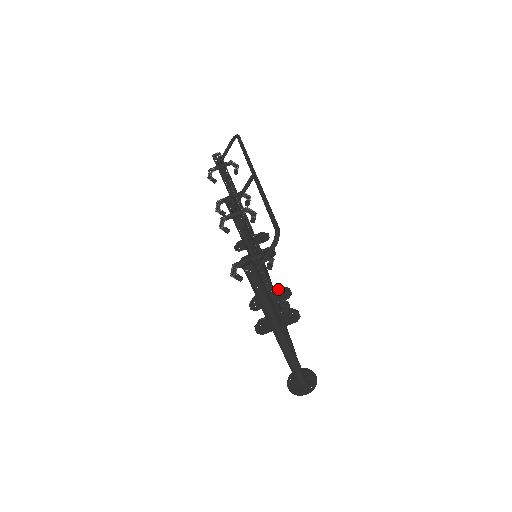
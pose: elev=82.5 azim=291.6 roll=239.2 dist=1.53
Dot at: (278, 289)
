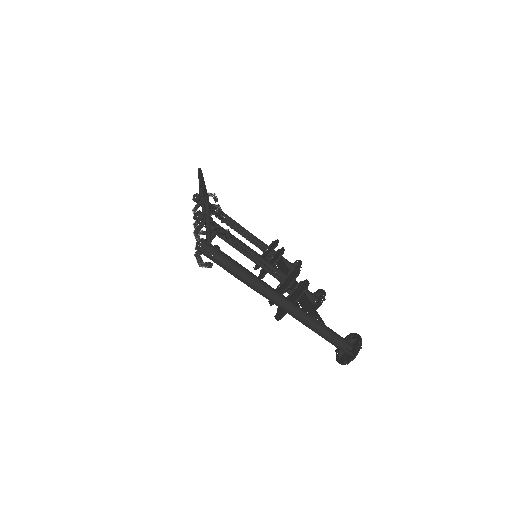
Dot at: (289, 274)
